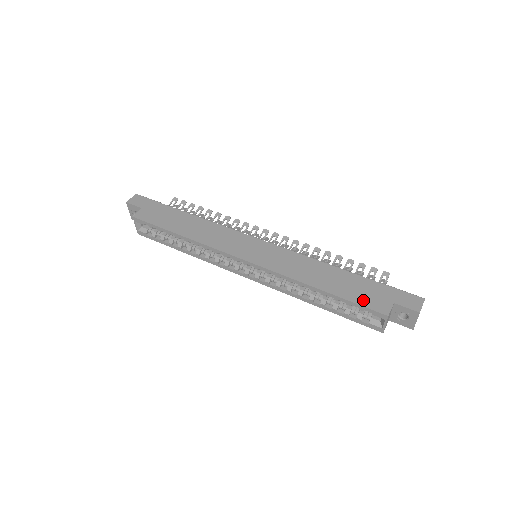
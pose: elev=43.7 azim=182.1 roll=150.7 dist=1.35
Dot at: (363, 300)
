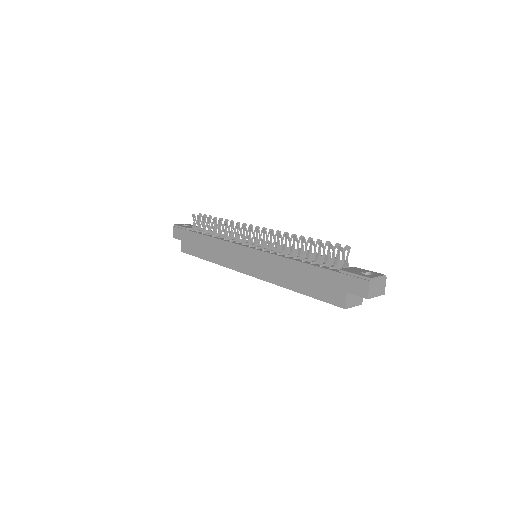
Dot at: (325, 296)
